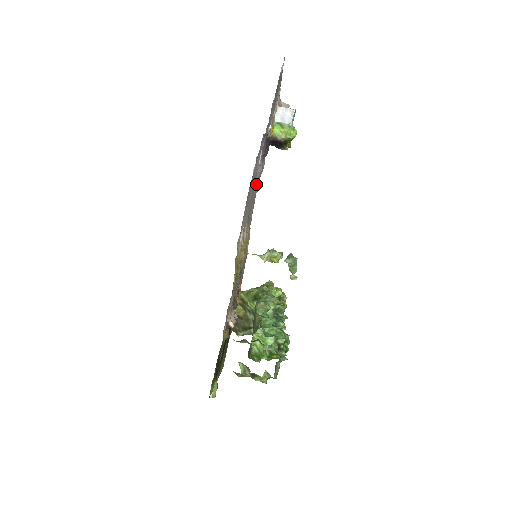
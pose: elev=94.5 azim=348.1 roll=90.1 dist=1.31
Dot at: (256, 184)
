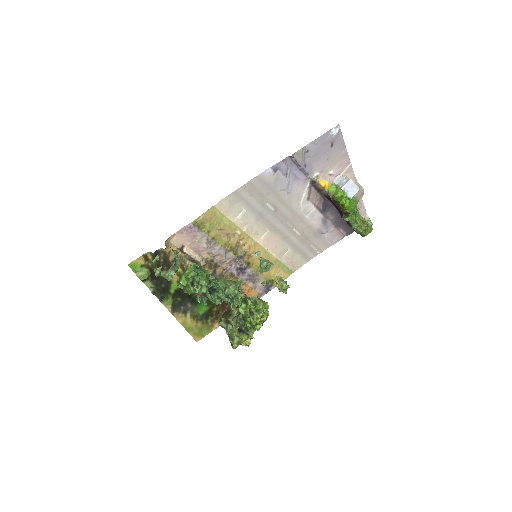
Dot at: (303, 225)
